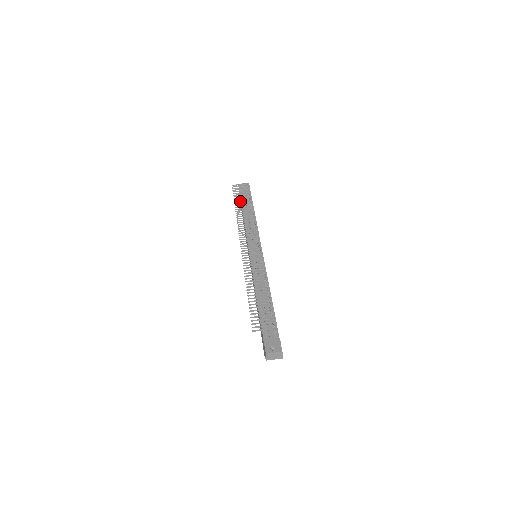
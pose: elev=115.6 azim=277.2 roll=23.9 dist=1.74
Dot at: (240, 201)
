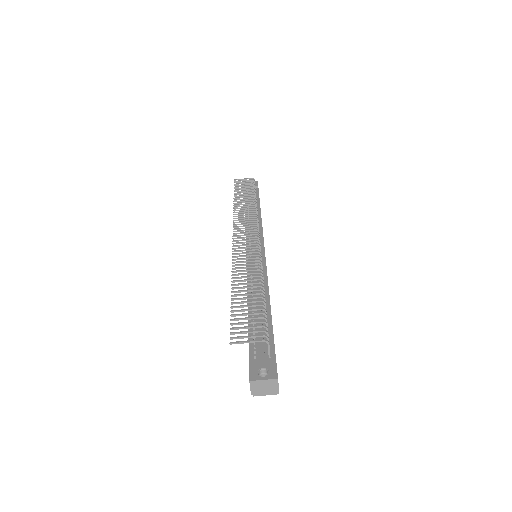
Dot at: occluded
